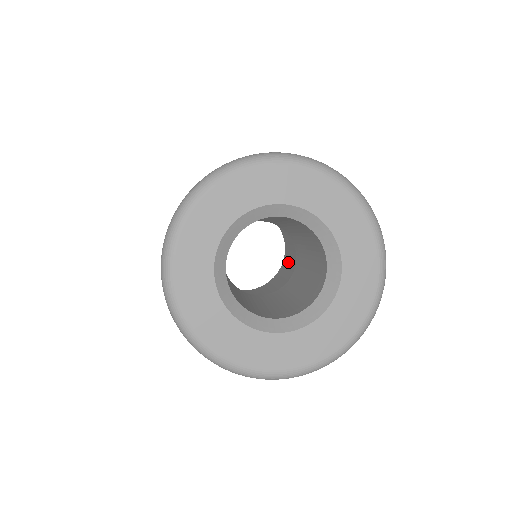
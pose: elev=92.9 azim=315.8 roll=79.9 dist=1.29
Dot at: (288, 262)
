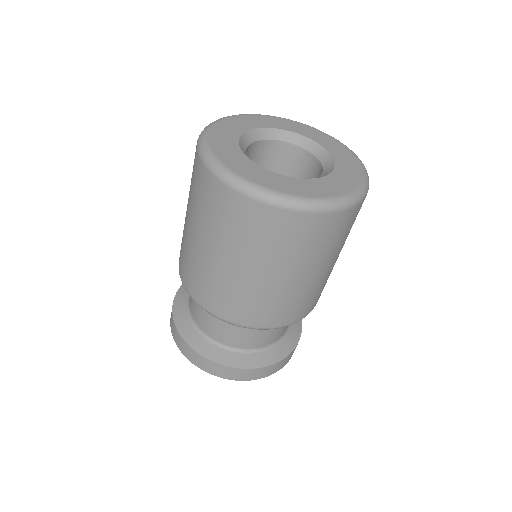
Dot at: occluded
